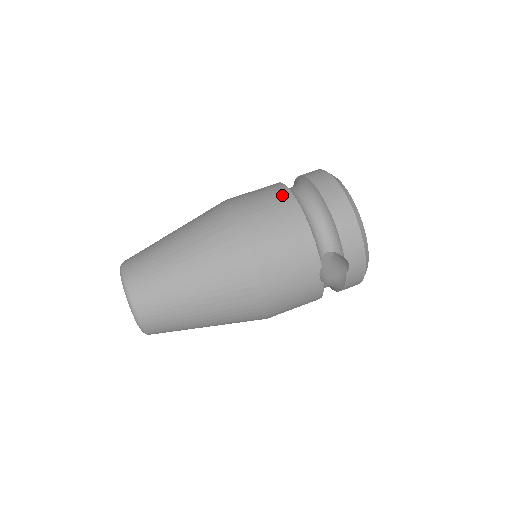
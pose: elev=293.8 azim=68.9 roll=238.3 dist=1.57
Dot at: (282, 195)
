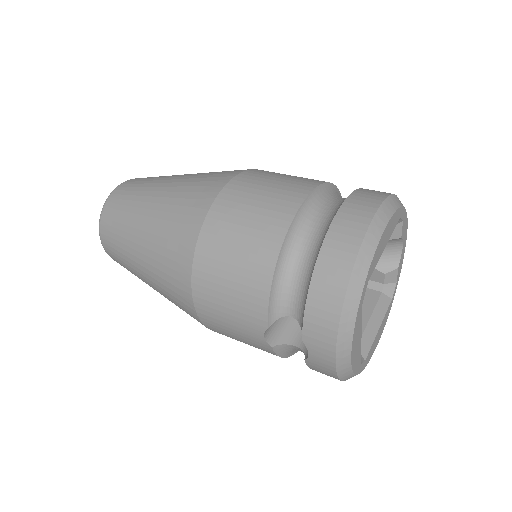
Dot at: (284, 205)
